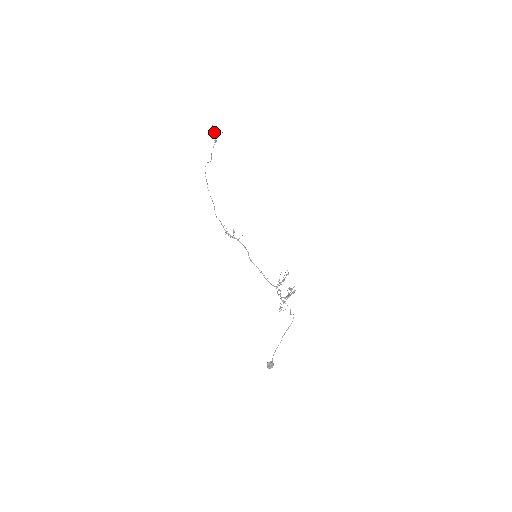
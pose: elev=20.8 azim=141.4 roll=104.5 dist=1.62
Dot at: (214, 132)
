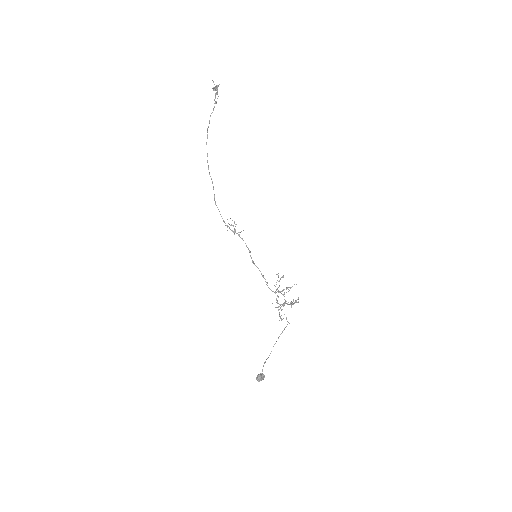
Dot at: (217, 90)
